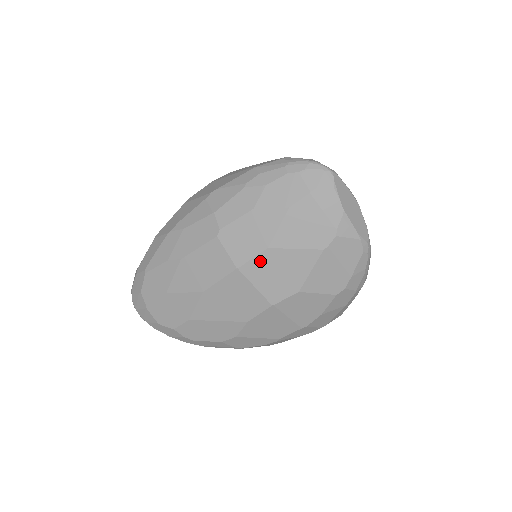
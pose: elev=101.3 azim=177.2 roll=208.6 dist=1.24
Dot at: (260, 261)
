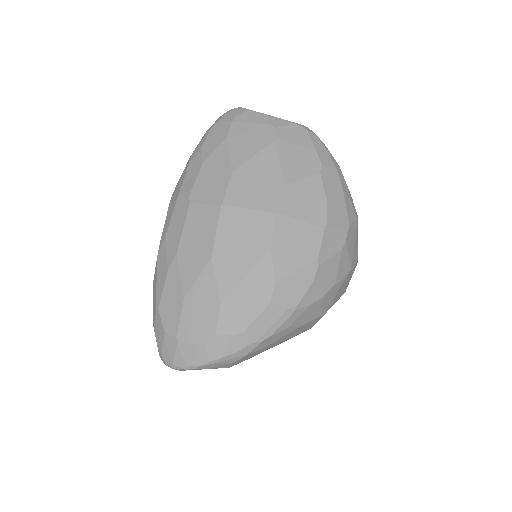
Dot at: (235, 186)
